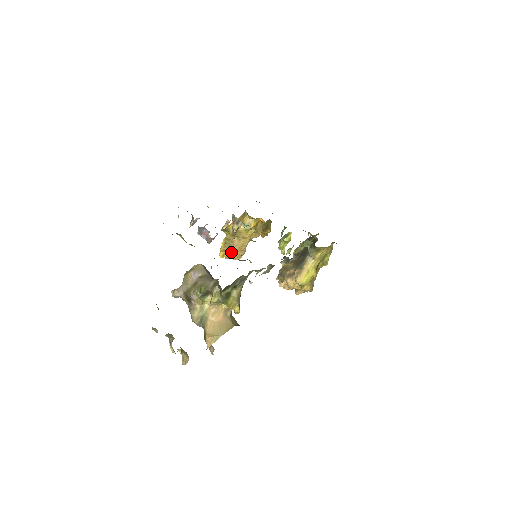
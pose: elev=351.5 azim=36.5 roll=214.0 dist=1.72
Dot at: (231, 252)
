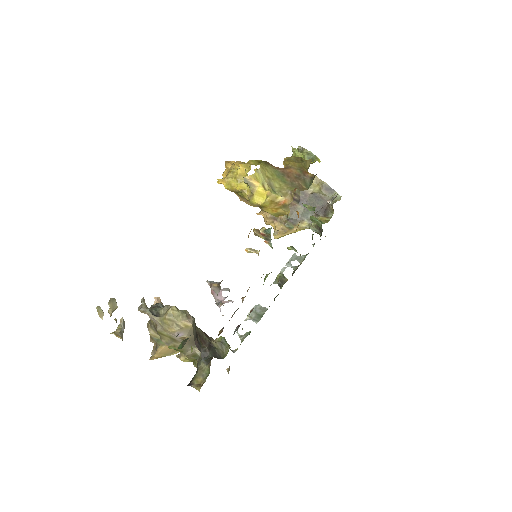
Dot at: occluded
